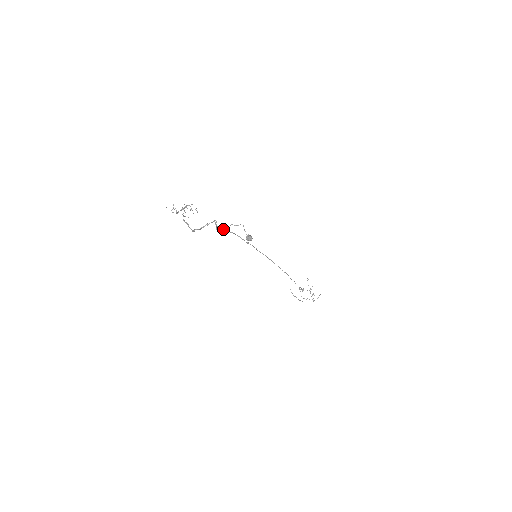
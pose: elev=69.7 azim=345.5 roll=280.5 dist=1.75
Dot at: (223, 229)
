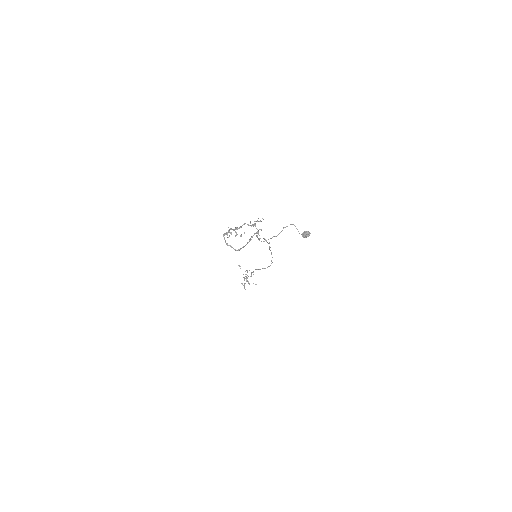
Dot at: (277, 235)
